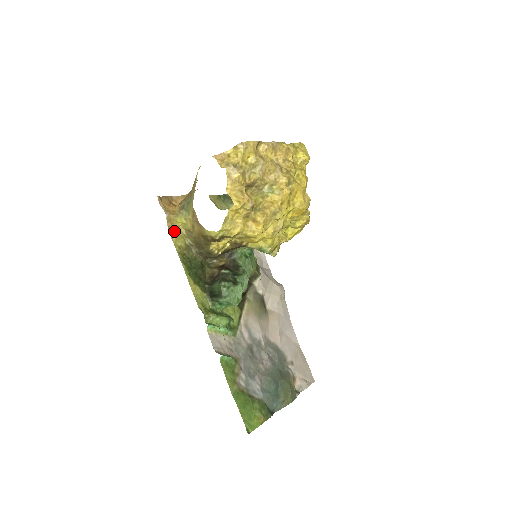
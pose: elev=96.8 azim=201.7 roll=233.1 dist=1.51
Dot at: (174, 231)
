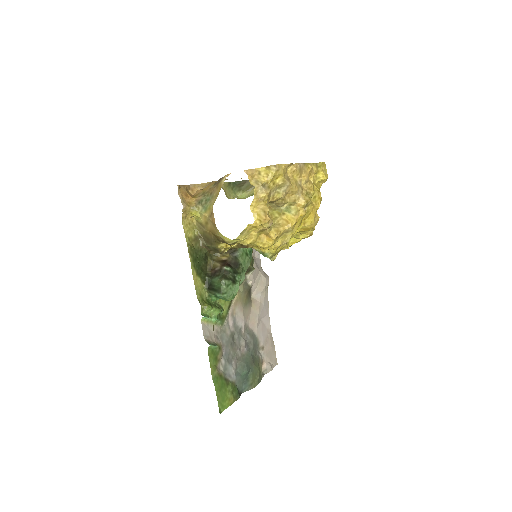
Dot at: (187, 222)
